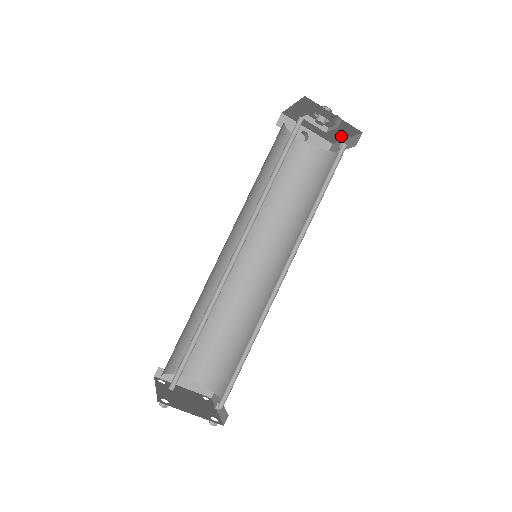
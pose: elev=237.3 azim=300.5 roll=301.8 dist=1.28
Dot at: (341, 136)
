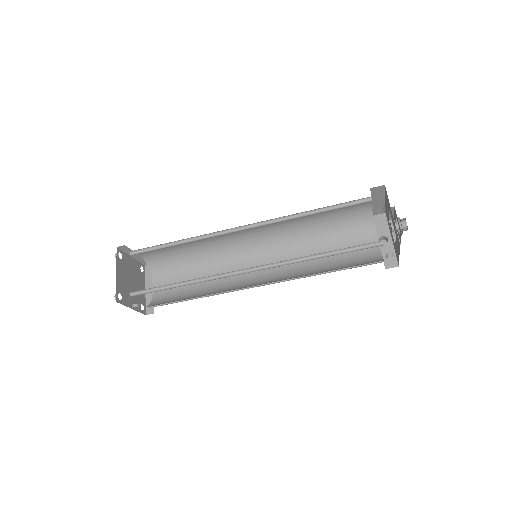
Dot at: (398, 252)
